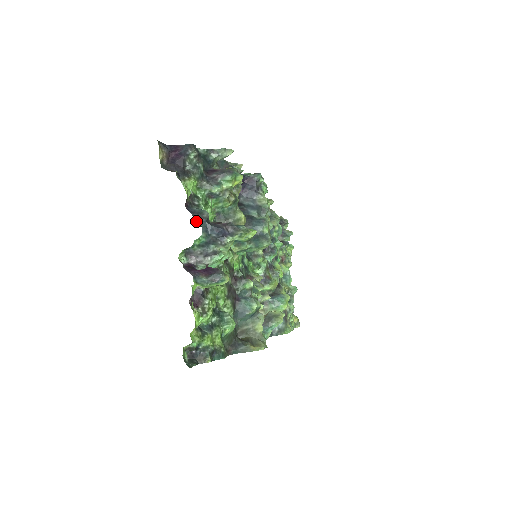
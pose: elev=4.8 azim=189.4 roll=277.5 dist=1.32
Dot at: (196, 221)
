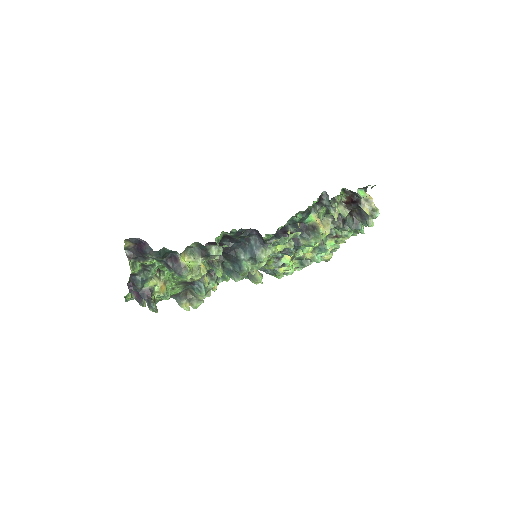
Dot at: (132, 285)
